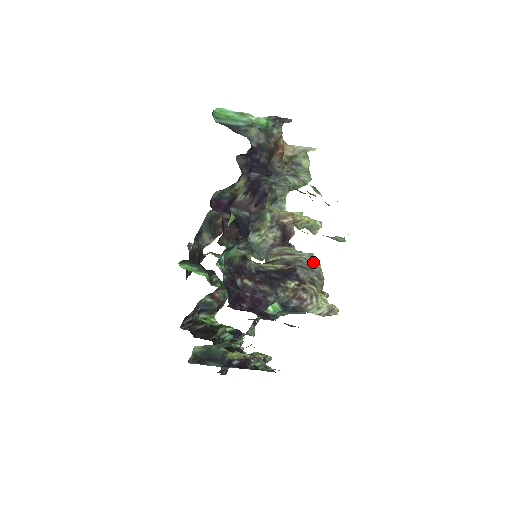
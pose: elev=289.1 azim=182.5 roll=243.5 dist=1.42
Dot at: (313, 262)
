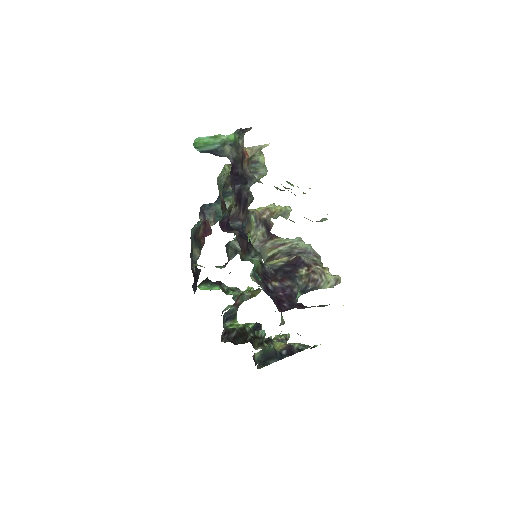
Dot at: (305, 245)
